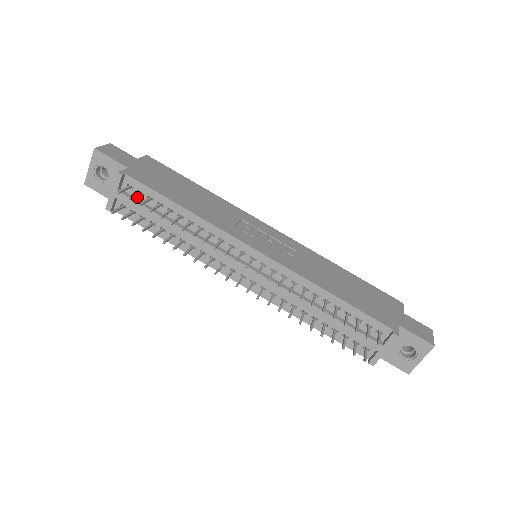
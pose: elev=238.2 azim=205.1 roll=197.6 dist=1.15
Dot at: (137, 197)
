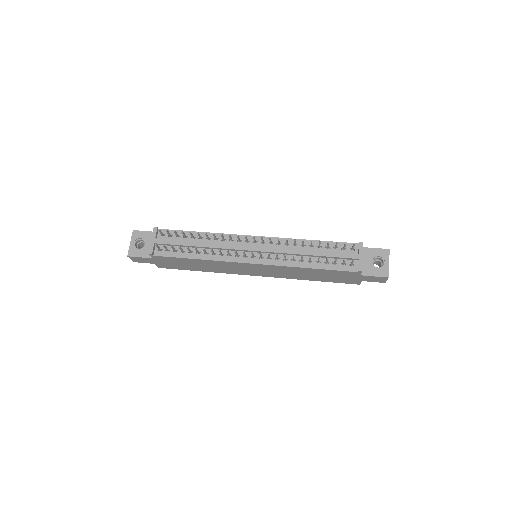
Dot at: (169, 239)
